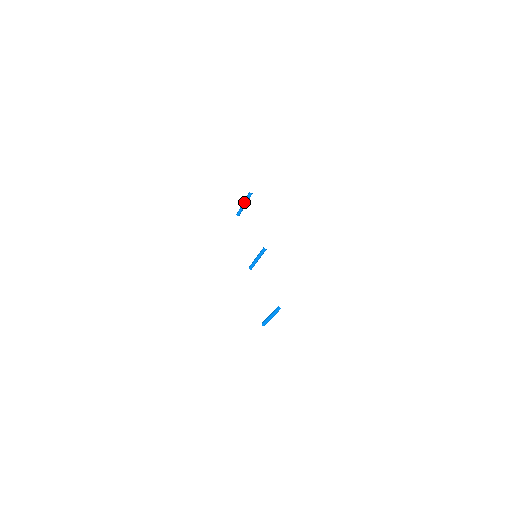
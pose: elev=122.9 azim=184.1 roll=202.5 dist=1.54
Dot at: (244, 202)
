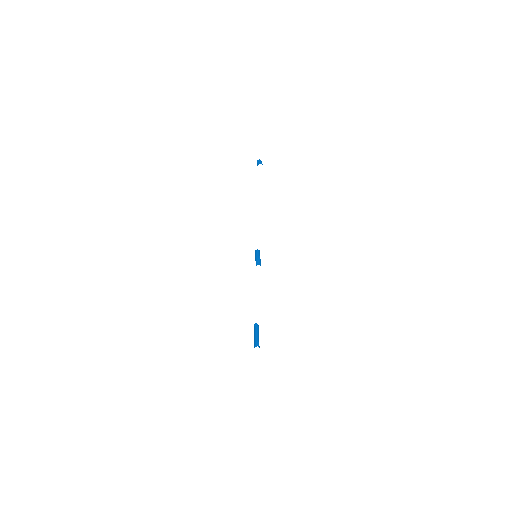
Dot at: occluded
